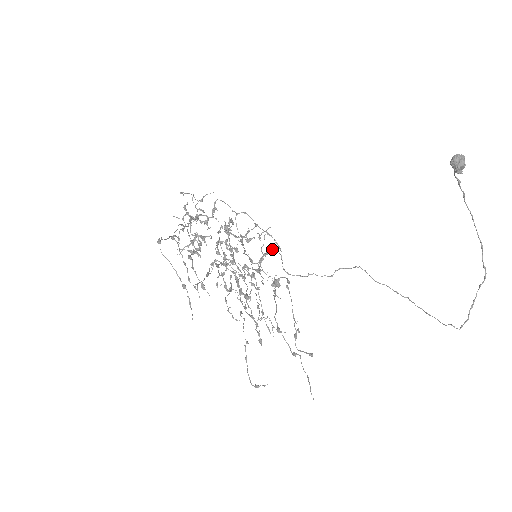
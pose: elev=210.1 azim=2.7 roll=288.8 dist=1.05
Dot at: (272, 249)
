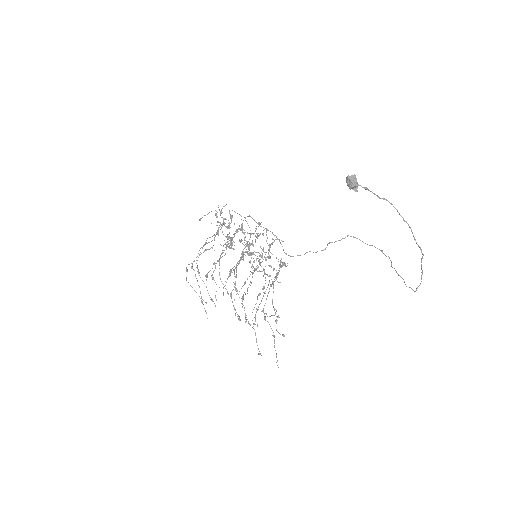
Dot at: (274, 240)
